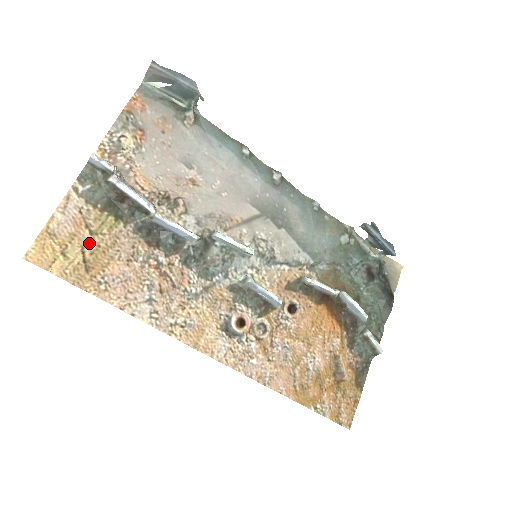
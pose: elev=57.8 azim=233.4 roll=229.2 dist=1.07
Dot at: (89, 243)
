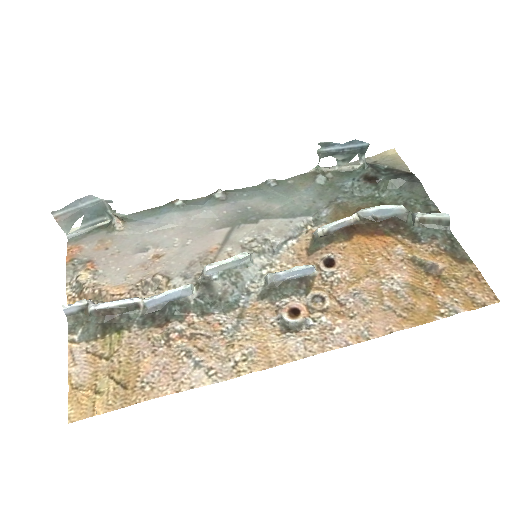
Dot at: (111, 367)
